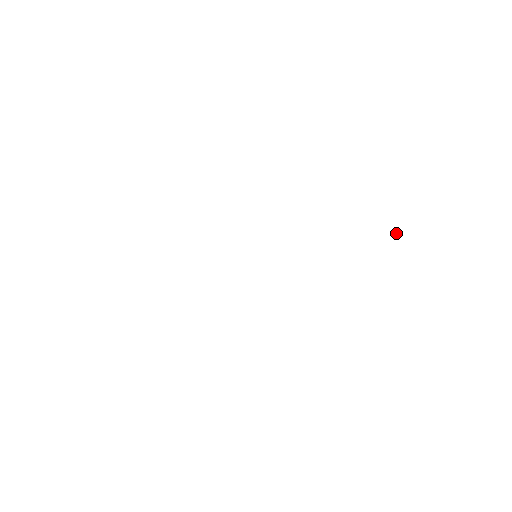
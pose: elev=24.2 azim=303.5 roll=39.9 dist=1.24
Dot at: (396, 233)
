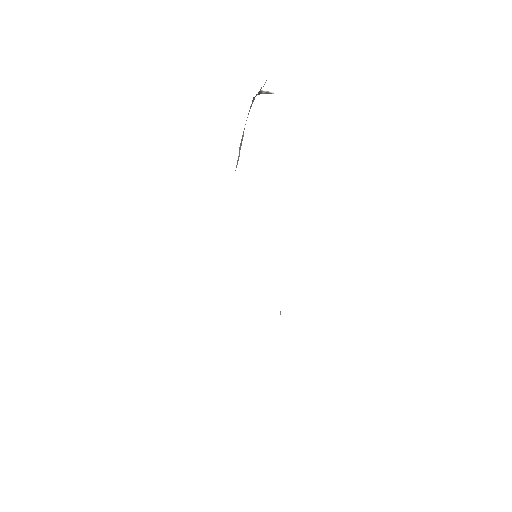
Dot at: occluded
